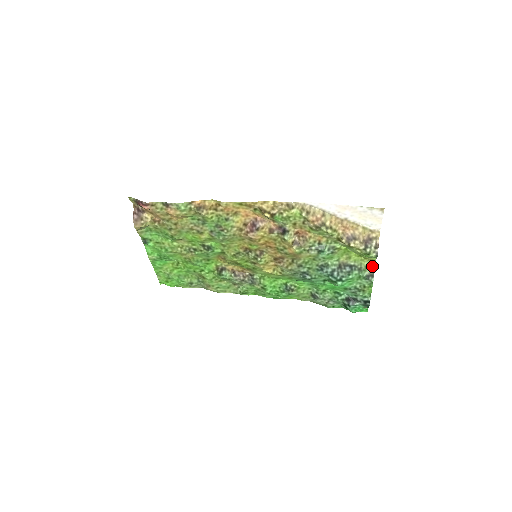
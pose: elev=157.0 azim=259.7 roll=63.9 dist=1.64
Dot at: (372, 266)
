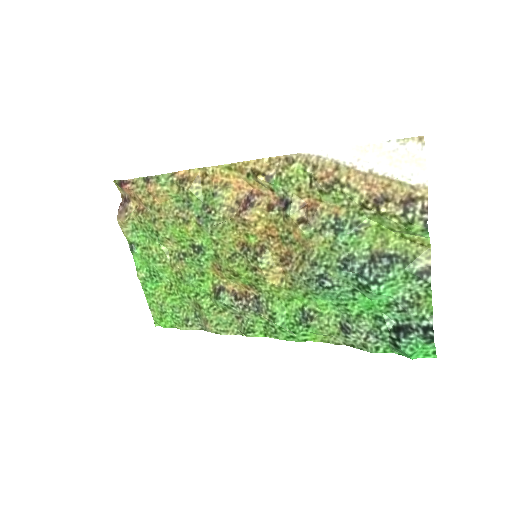
Dot at: (426, 255)
